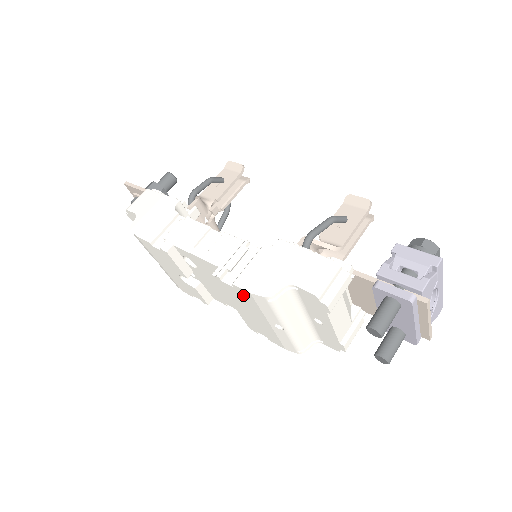
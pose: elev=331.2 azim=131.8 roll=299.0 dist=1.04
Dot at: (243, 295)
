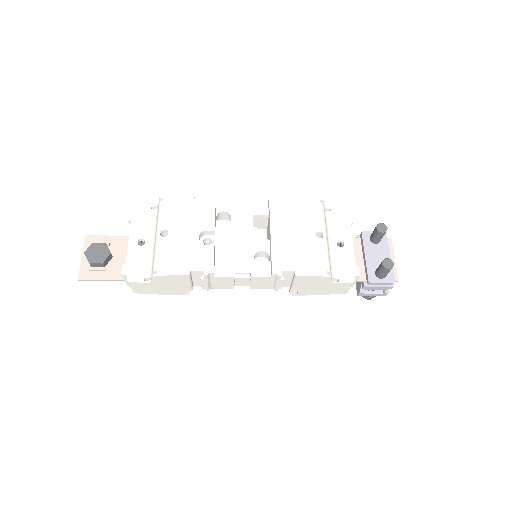
Dot at: (297, 205)
